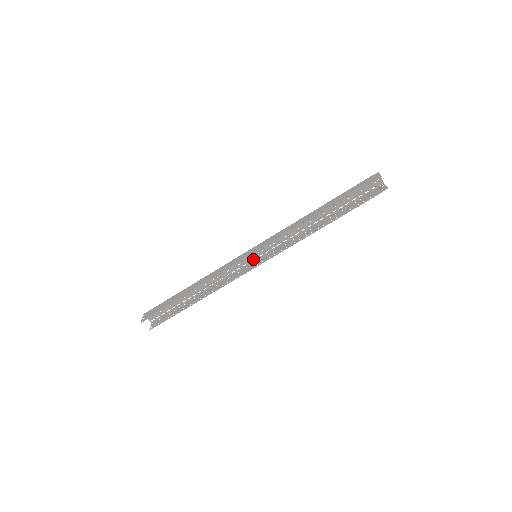
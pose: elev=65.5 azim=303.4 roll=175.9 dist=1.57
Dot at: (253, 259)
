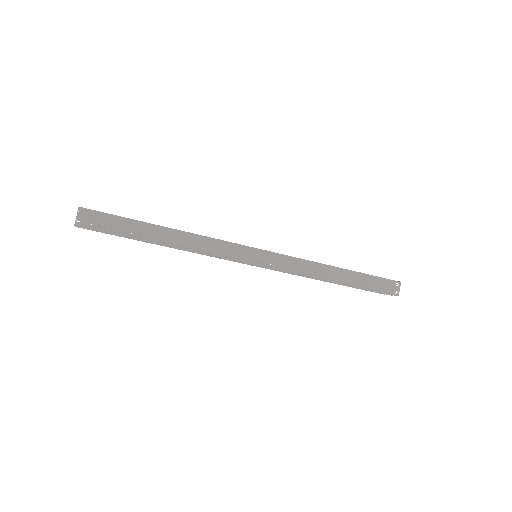
Dot at: occluded
